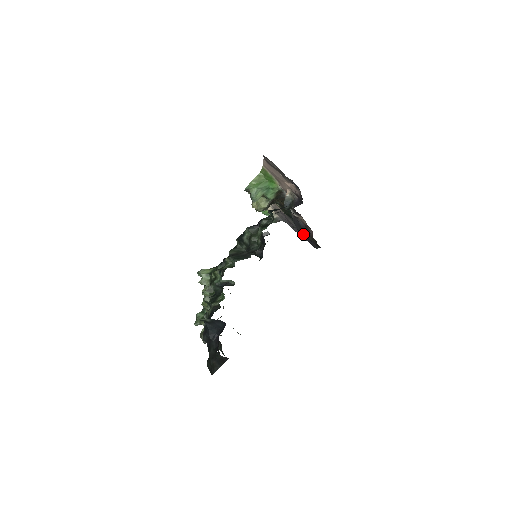
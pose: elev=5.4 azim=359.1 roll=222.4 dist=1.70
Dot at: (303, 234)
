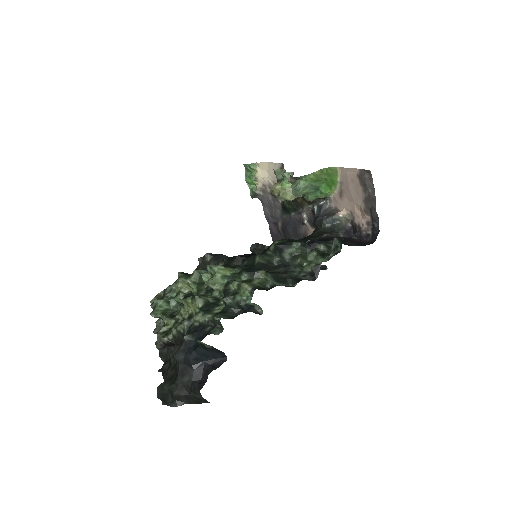
Dot at: occluded
